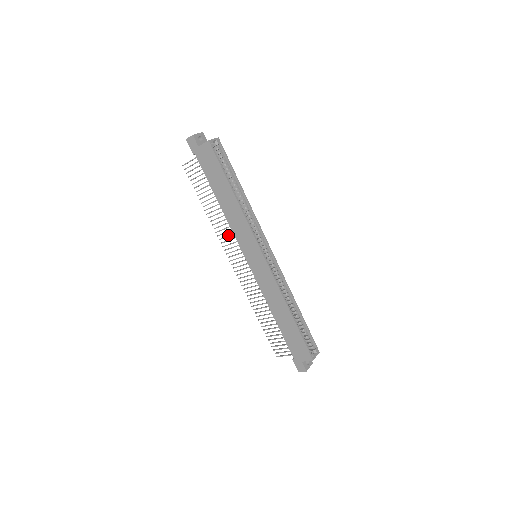
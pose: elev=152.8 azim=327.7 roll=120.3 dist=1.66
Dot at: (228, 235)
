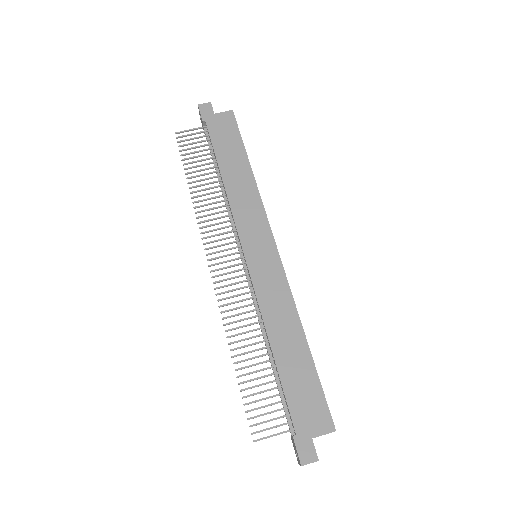
Dot at: occluded
